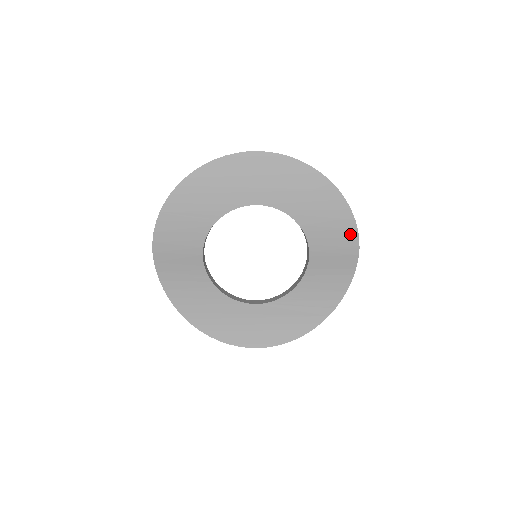
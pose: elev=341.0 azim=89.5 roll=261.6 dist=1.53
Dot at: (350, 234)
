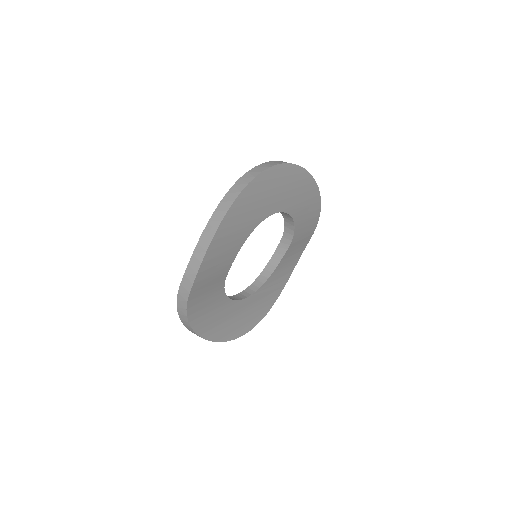
Dot at: (315, 220)
